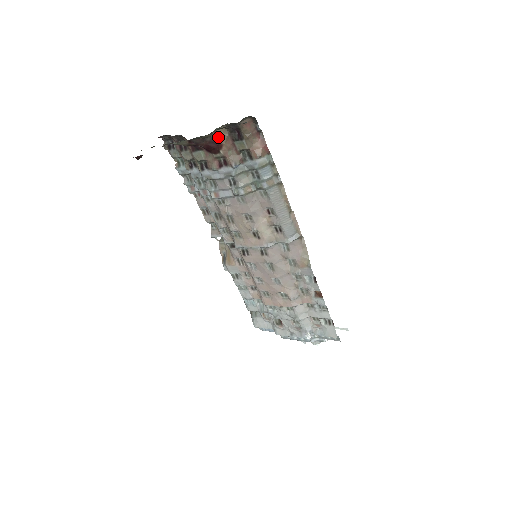
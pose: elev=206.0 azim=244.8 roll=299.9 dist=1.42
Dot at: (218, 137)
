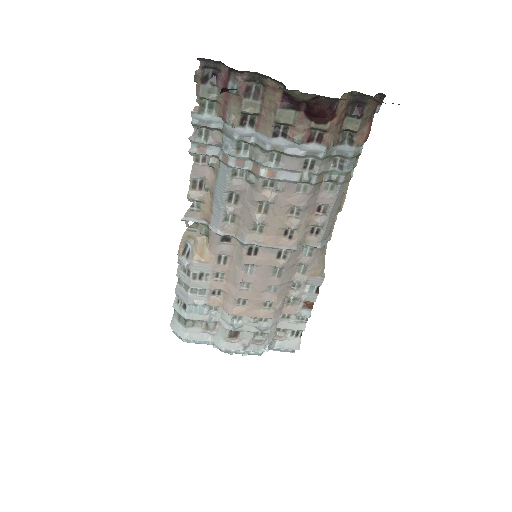
Dot at: (339, 104)
